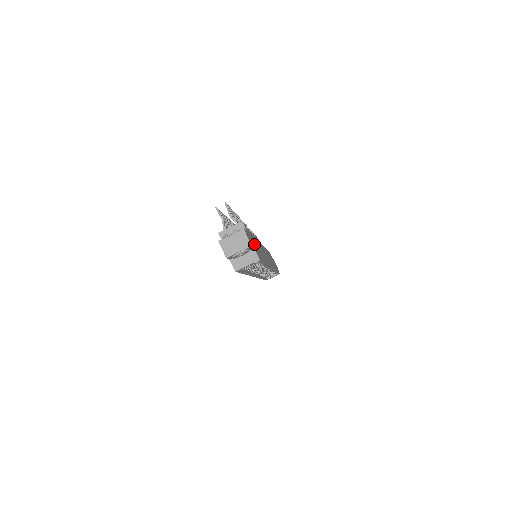
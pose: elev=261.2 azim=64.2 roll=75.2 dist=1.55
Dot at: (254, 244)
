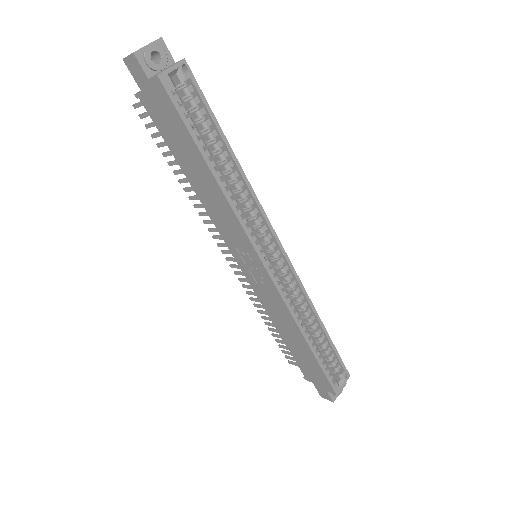
Dot at: occluded
